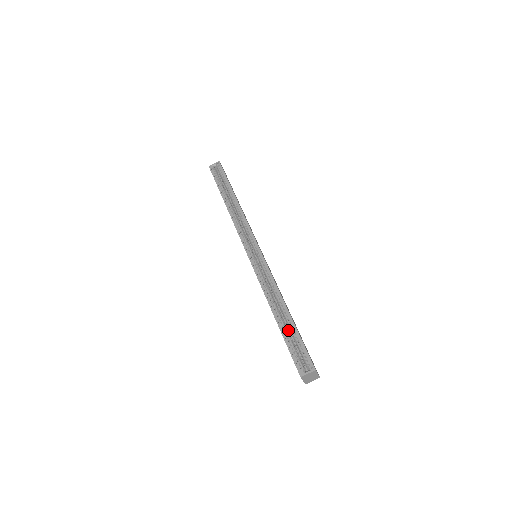
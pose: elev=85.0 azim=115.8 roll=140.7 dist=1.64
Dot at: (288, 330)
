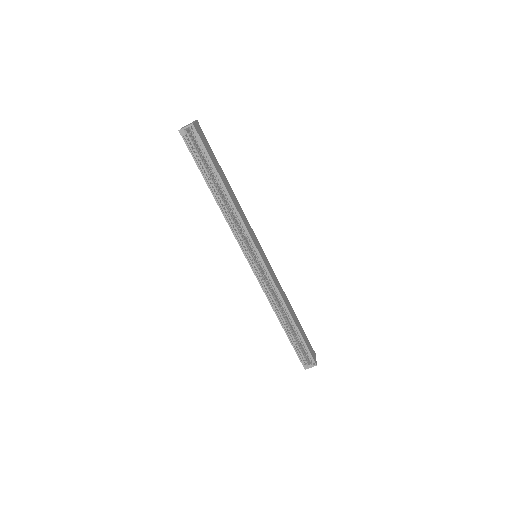
Dot at: (293, 332)
